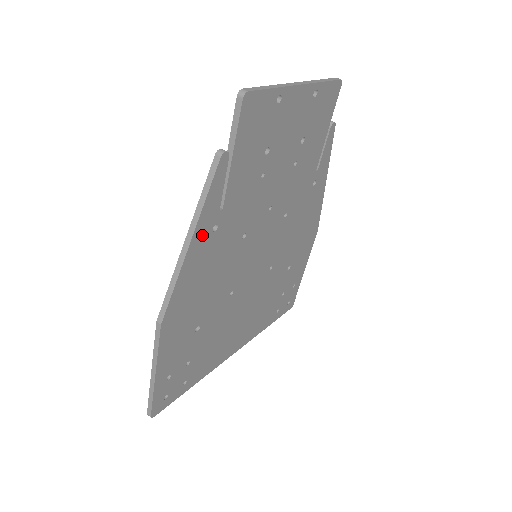
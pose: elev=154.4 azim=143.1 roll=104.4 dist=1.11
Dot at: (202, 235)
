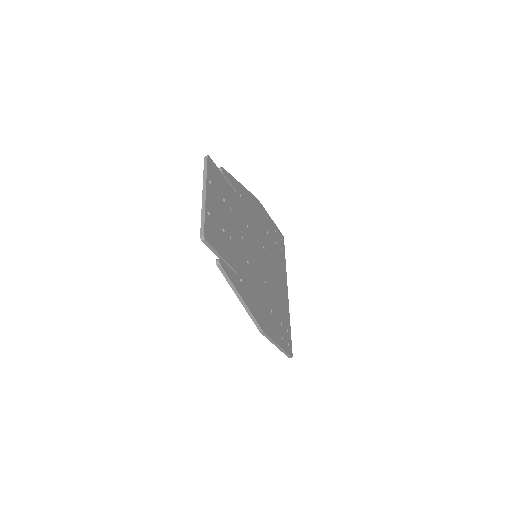
Dot at: (241, 290)
